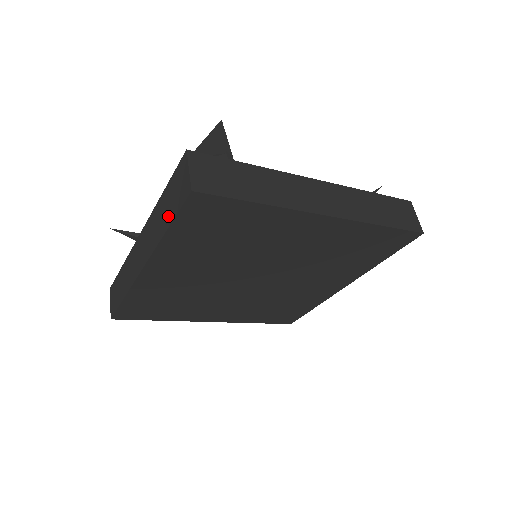
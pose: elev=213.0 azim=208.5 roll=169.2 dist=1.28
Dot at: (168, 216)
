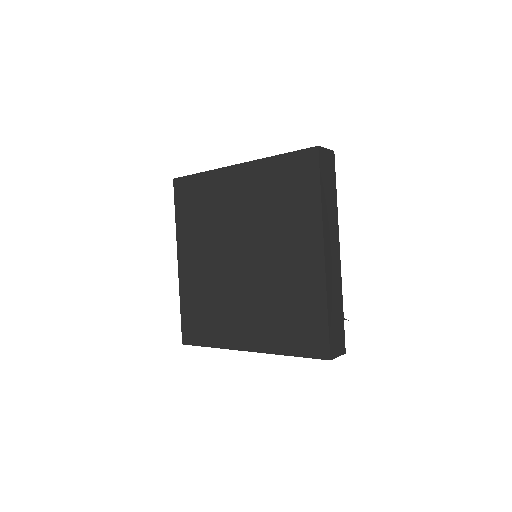
Dot at: occluded
